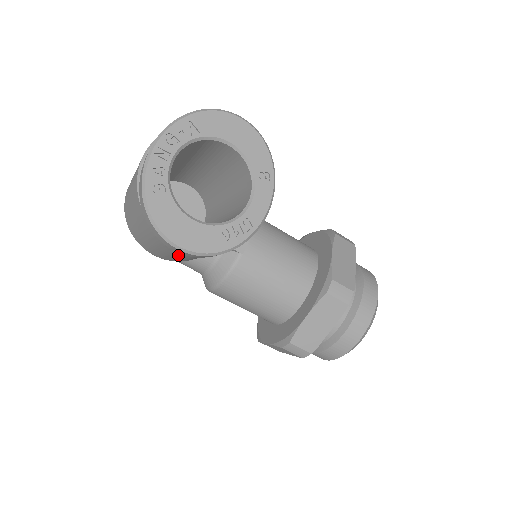
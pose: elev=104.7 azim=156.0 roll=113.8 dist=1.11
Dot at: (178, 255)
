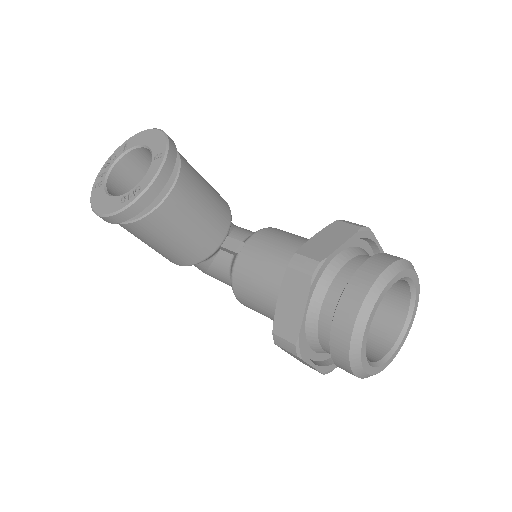
Dot at: (149, 243)
